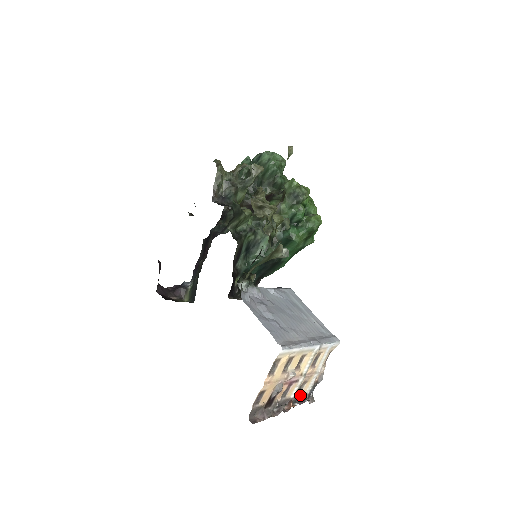
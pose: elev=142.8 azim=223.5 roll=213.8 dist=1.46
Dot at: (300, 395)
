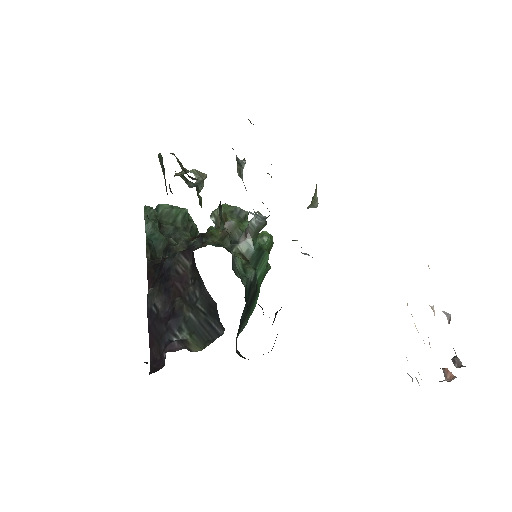
Dot at: occluded
